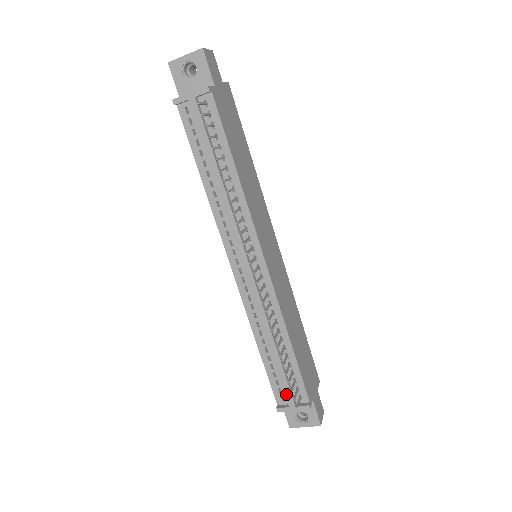
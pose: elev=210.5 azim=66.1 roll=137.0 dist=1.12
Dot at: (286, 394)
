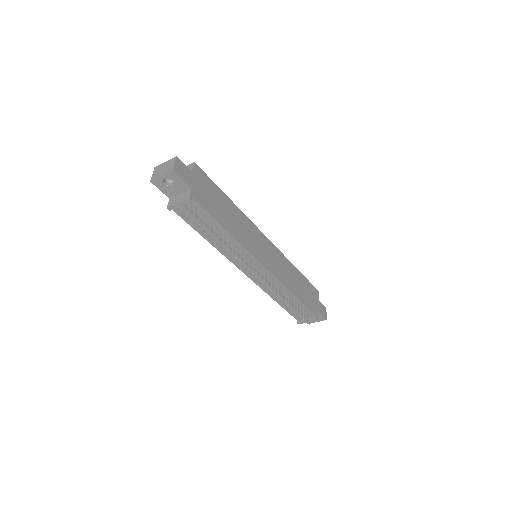
Dot at: (301, 317)
